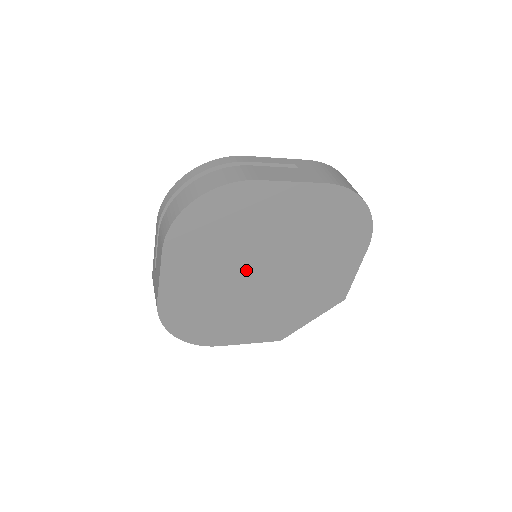
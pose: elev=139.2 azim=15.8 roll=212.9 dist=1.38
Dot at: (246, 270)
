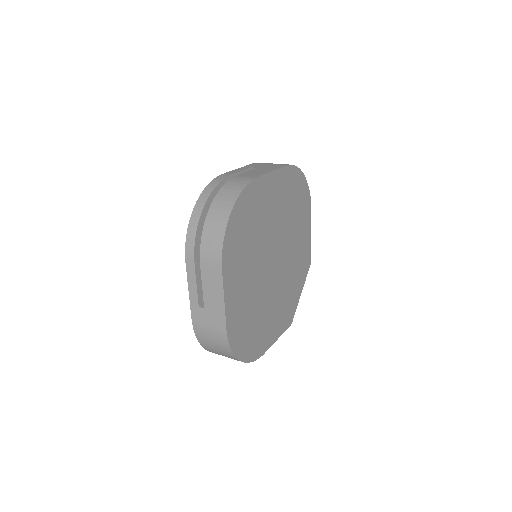
Dot at: (265, 264)
